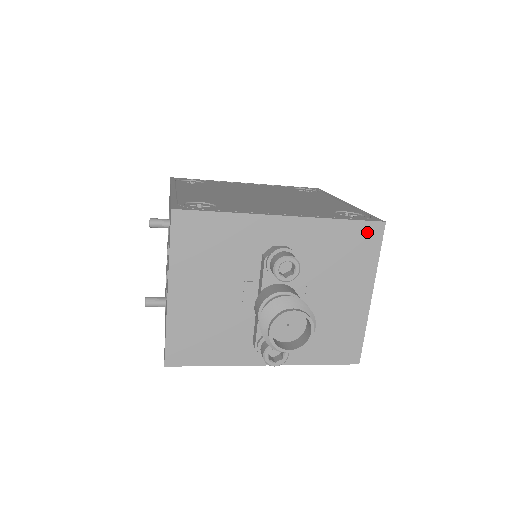
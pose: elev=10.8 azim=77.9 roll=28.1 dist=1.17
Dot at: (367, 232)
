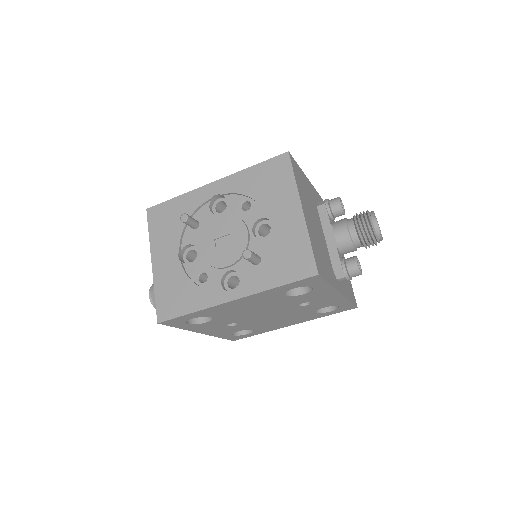
Dot at: occluded
